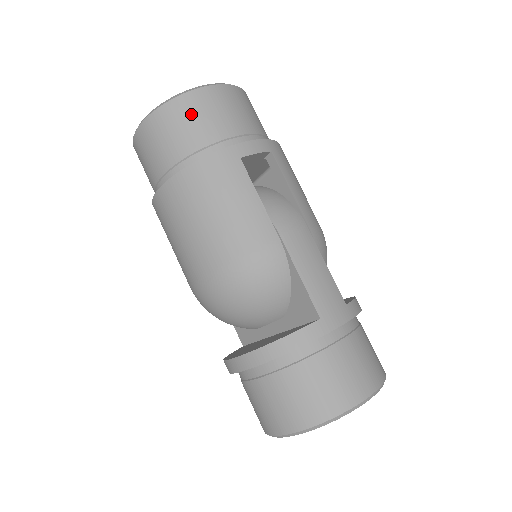
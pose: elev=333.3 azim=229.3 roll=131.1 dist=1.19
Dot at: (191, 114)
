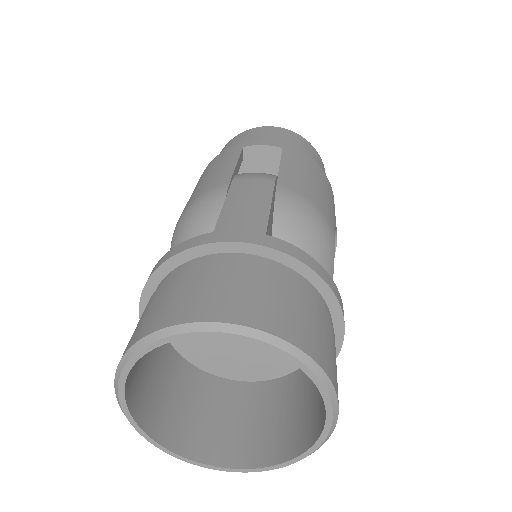
Dot at: (235, 141)
